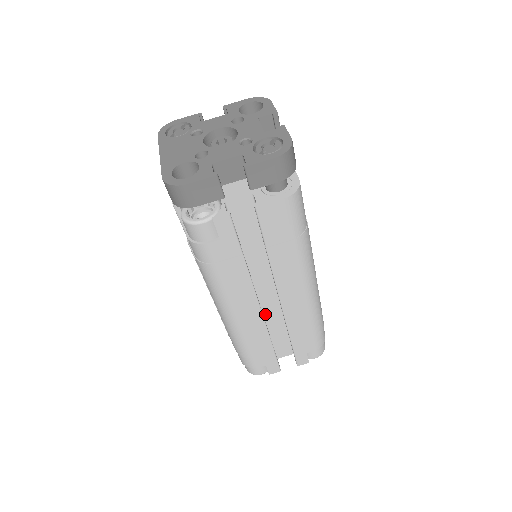
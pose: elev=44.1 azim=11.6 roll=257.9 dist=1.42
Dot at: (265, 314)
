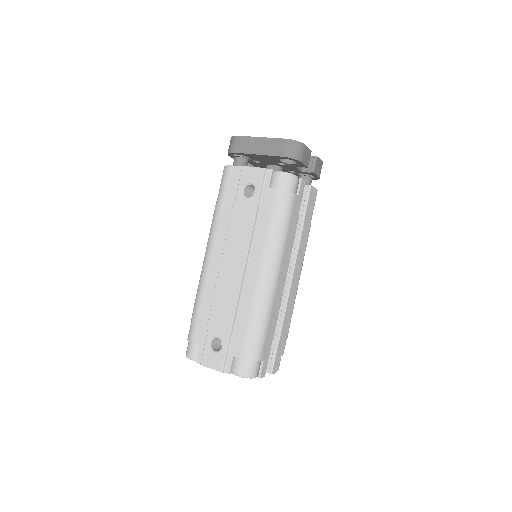
Dot at: occluded
